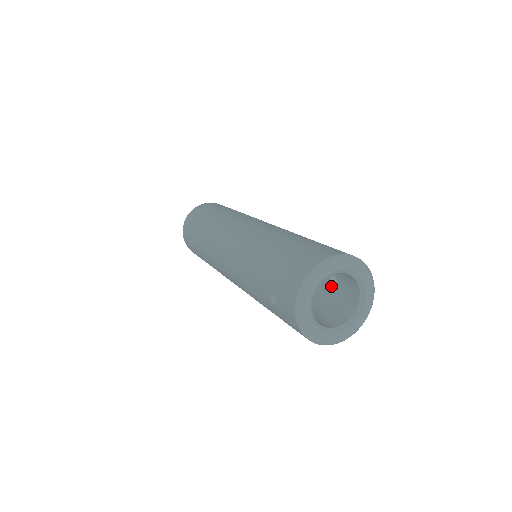
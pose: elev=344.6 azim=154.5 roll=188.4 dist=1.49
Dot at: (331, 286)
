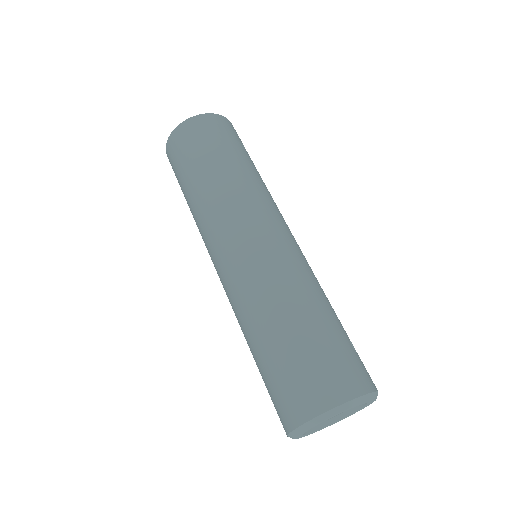
Dot at: occluded
